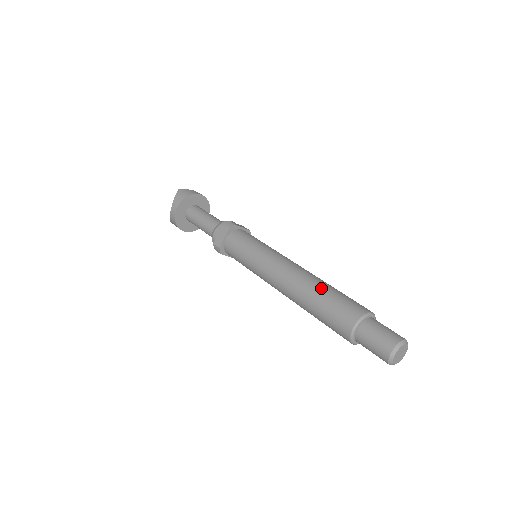
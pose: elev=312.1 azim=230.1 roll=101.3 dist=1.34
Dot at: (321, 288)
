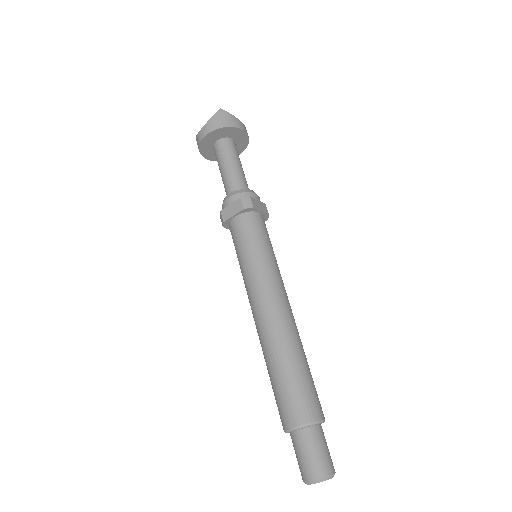
Dot at: (290, 359)
